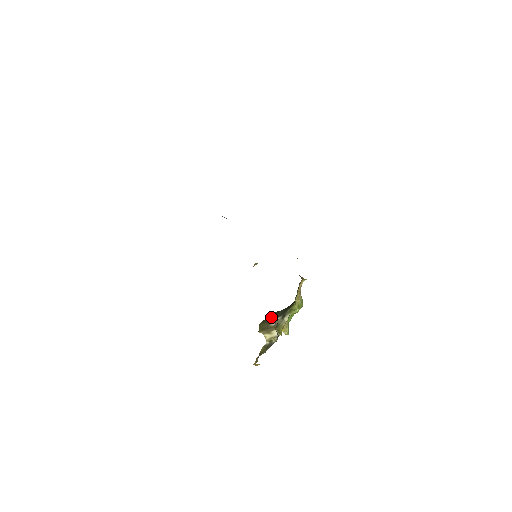
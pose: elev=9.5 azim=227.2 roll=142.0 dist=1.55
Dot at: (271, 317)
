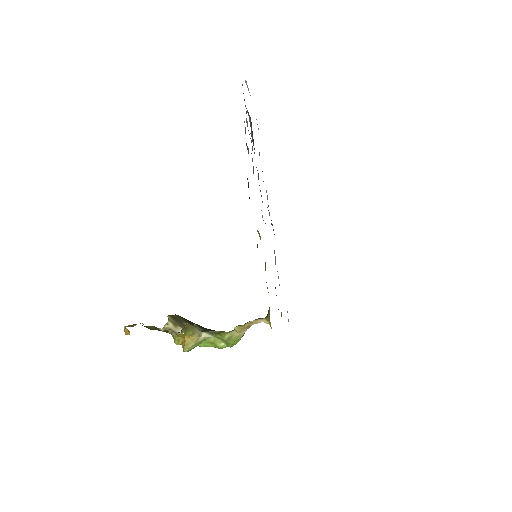
Dot at: occluded
